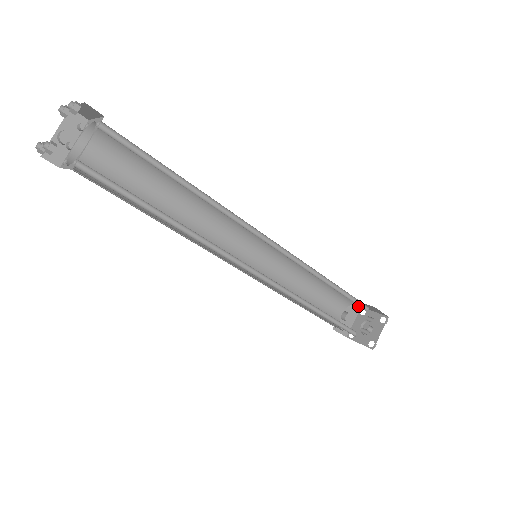
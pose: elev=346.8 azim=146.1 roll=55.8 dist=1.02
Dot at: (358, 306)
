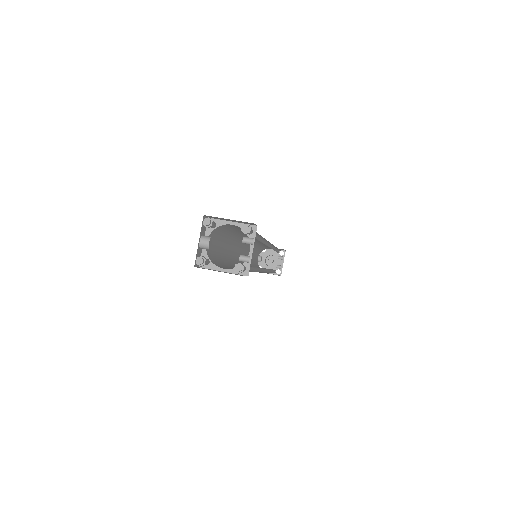
Dot at: occluded
